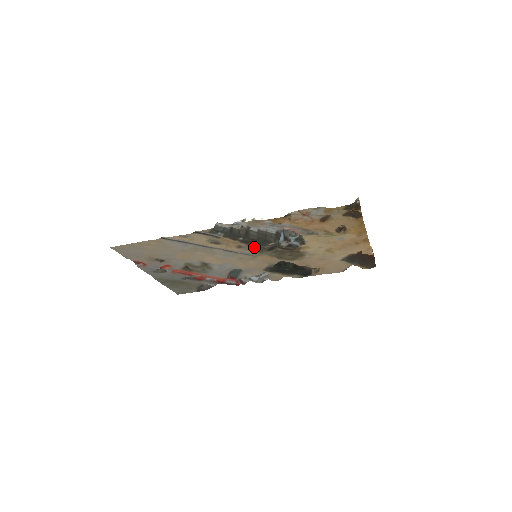
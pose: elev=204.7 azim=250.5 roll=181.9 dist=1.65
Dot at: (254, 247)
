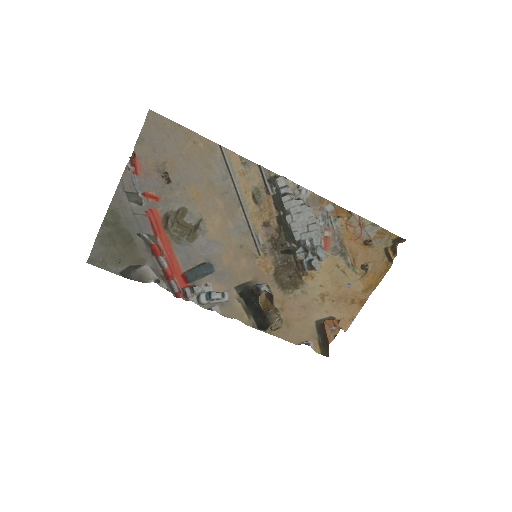
Dot at: (277, 236)
